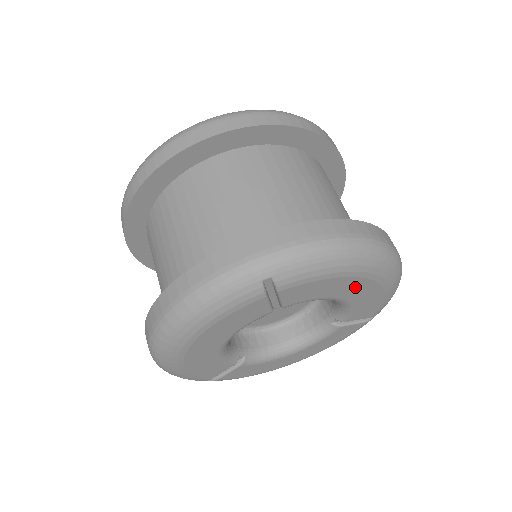
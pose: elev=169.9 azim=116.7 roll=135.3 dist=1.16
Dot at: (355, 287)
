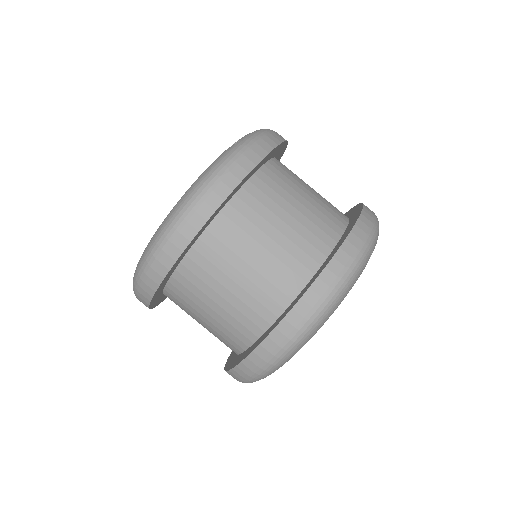
Dot at: occluded
